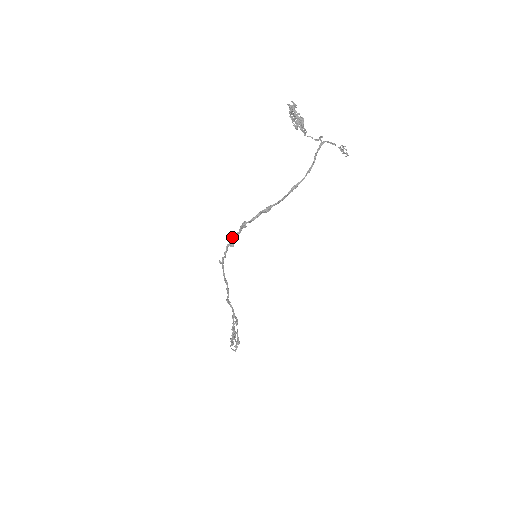
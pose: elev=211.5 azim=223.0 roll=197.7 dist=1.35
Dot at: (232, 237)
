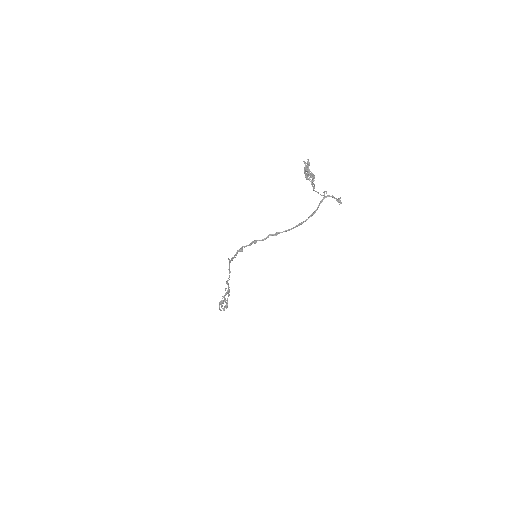
Dot at: (243, 246)
